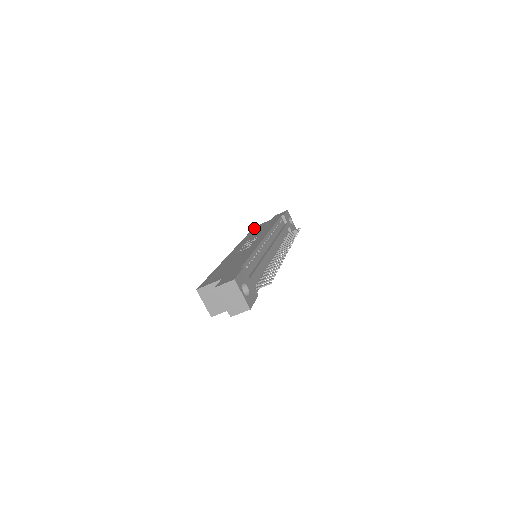
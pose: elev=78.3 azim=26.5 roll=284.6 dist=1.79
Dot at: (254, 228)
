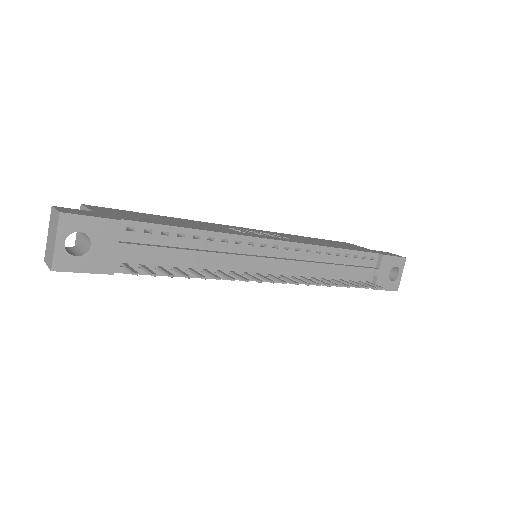
Dot at: occluded
